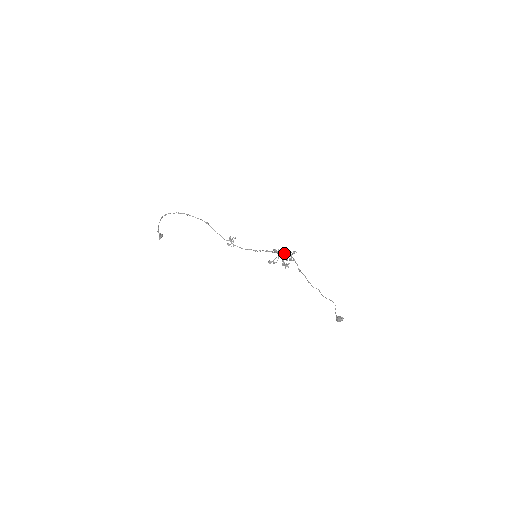
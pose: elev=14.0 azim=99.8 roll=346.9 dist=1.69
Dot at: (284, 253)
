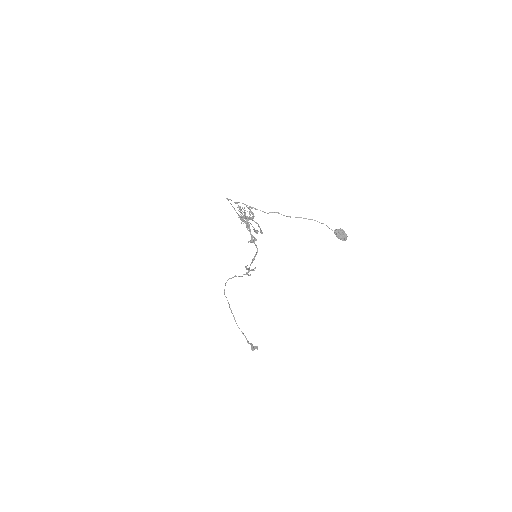
Dot at: (244, 216)
